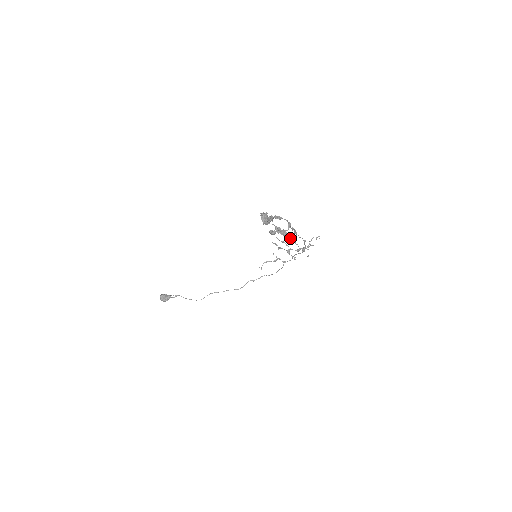
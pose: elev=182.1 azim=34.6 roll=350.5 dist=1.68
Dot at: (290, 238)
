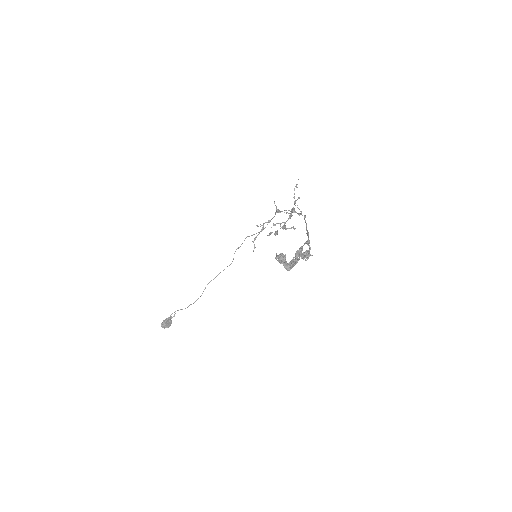
Dot at: occluded
